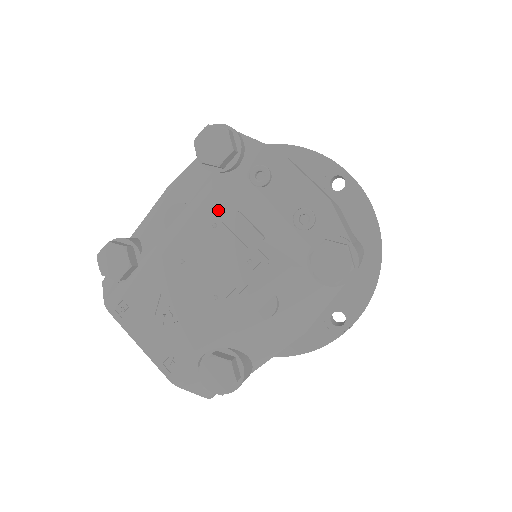
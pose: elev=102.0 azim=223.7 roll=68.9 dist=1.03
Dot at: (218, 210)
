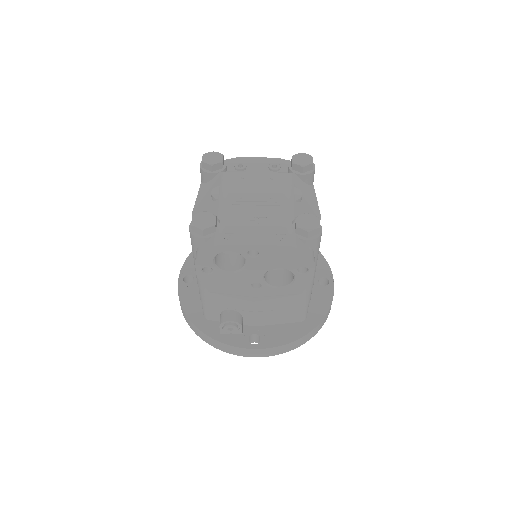
Dot at: (238, 175)
